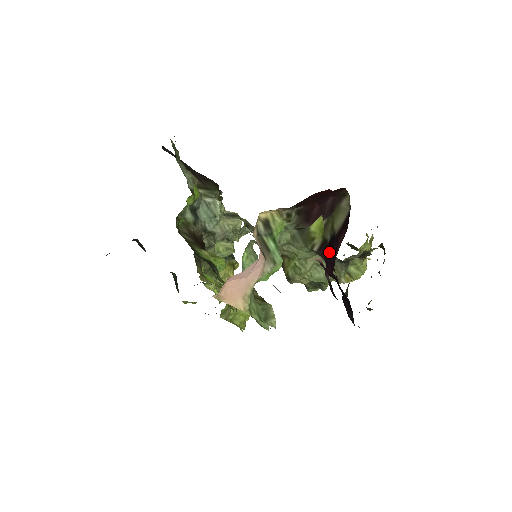
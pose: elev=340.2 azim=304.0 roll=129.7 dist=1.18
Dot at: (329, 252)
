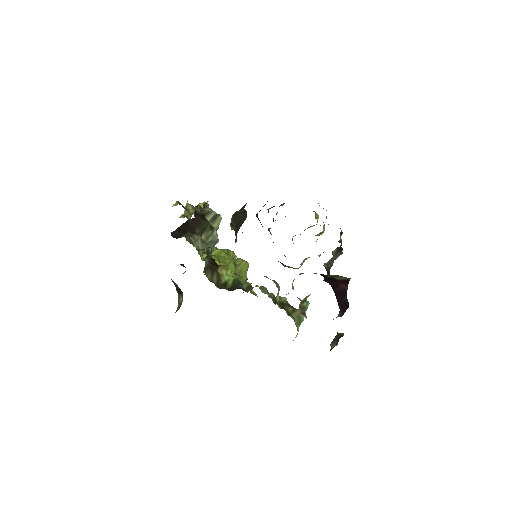
Dot at: (329, 280)
